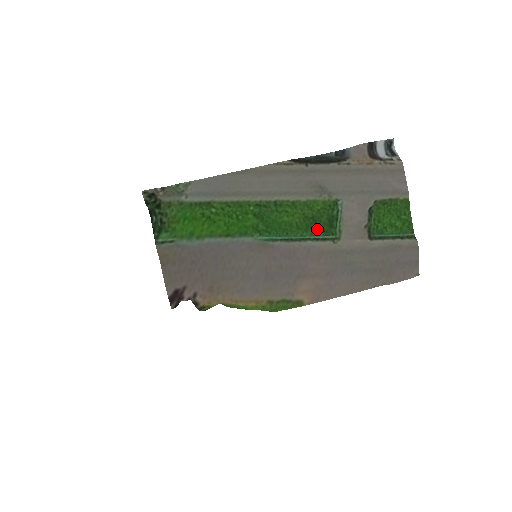
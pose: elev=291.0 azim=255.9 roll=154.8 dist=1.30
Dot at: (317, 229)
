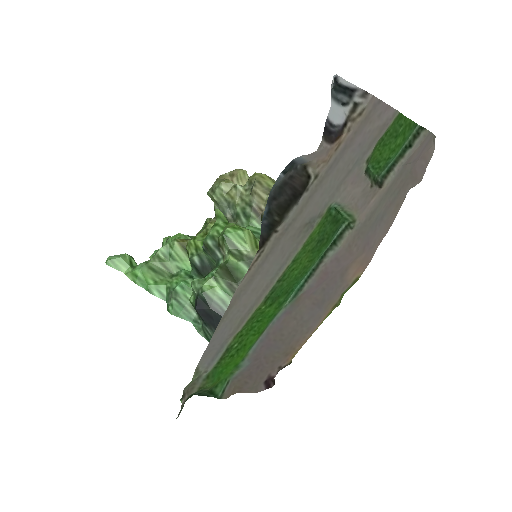
Dot at: (328, 239)
